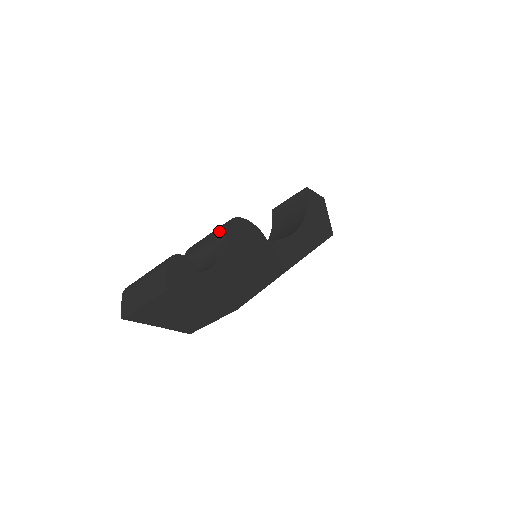
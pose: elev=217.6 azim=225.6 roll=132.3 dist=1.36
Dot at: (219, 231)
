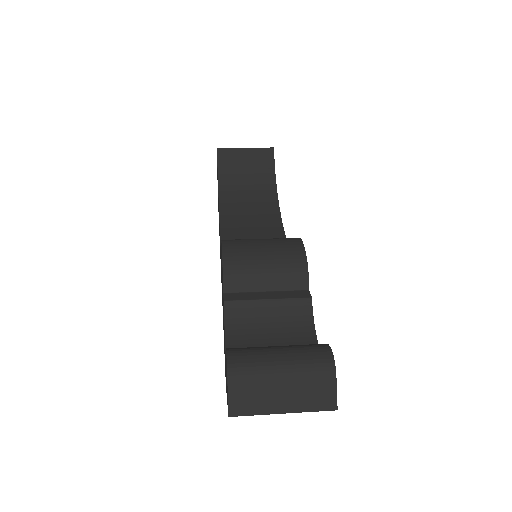
Dot at: (296, 265)
